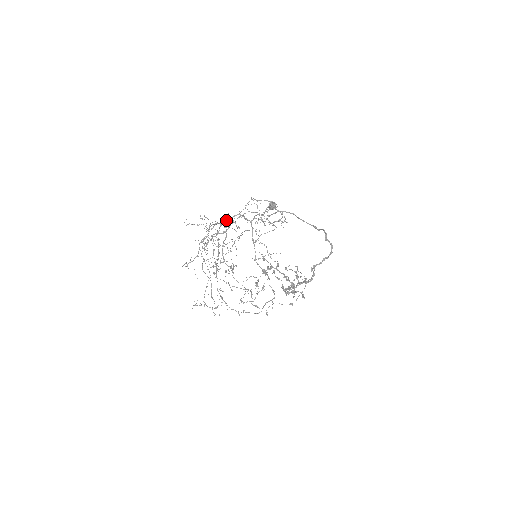
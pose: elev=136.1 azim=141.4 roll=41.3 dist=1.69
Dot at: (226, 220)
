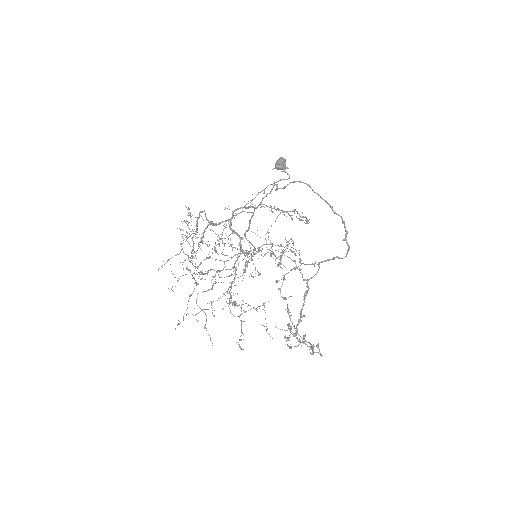
Dot at: occluded
